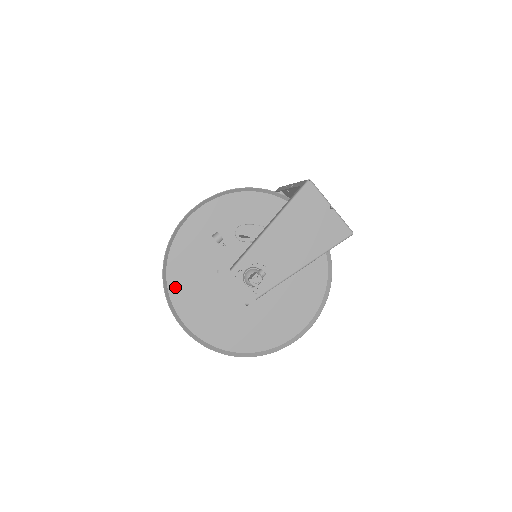
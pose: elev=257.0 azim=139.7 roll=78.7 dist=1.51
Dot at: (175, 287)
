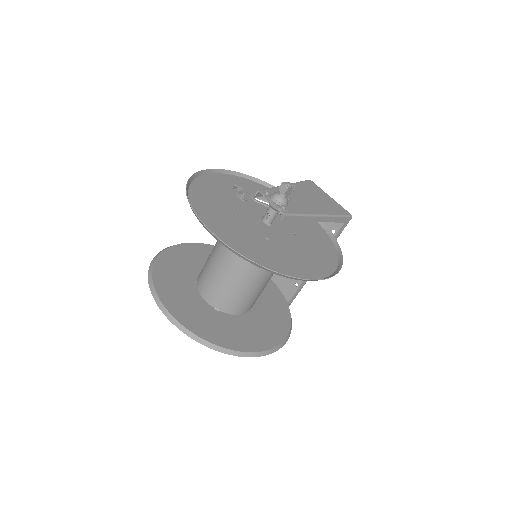
Dot at: (196, 201)
